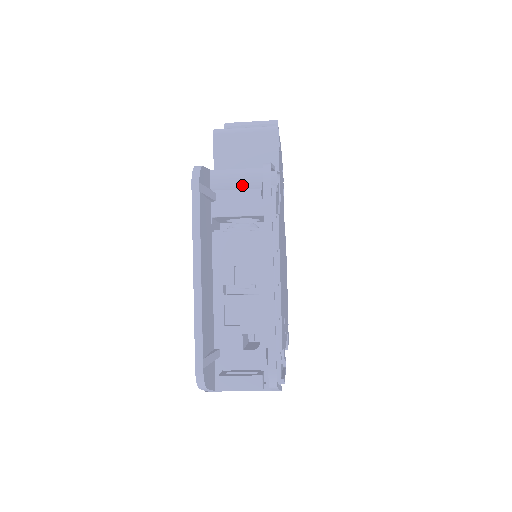
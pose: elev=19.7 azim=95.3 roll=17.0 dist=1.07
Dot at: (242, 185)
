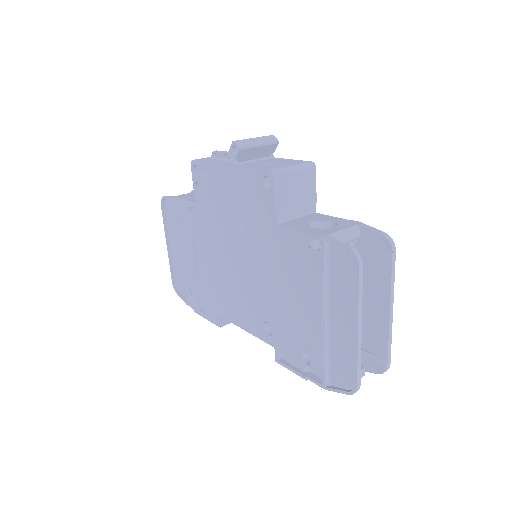
Dot at: (347, 242)
